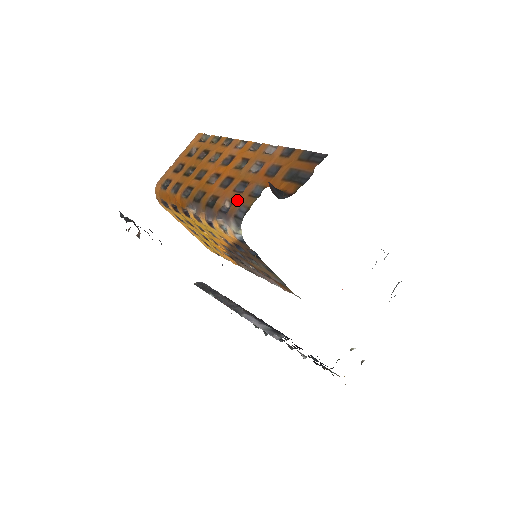
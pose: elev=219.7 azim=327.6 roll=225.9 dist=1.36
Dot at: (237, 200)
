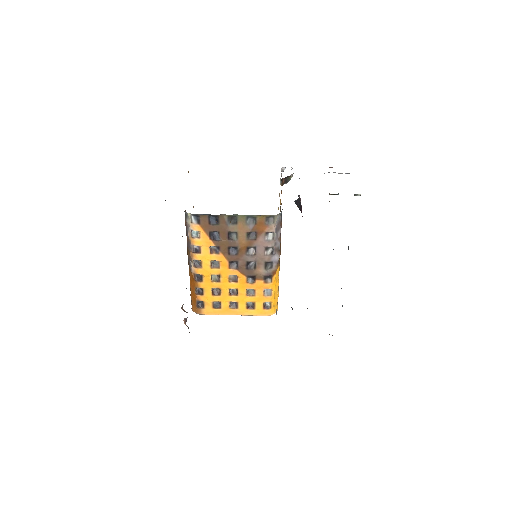
Dot at: occluded
